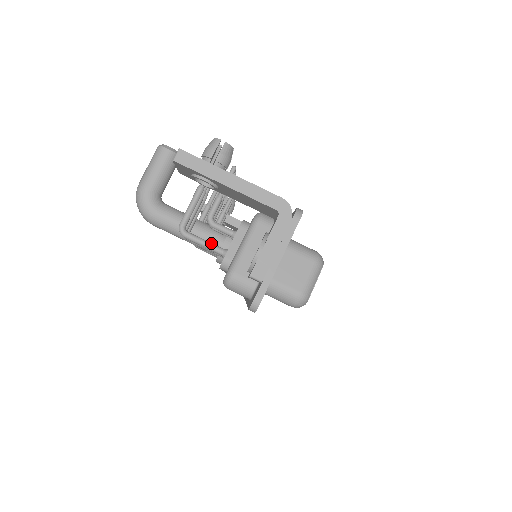
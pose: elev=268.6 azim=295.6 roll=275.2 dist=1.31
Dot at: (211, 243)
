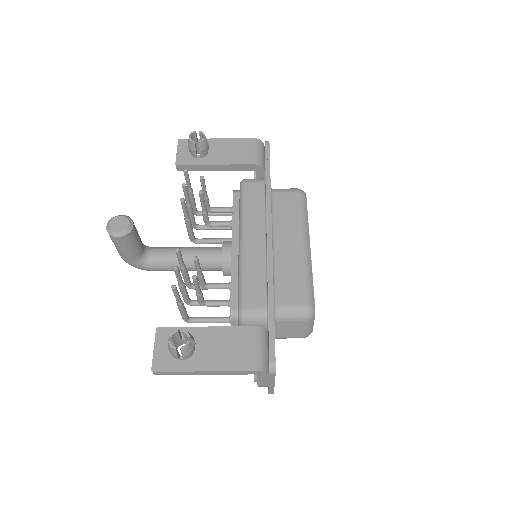
Dot at: (215, 320)
